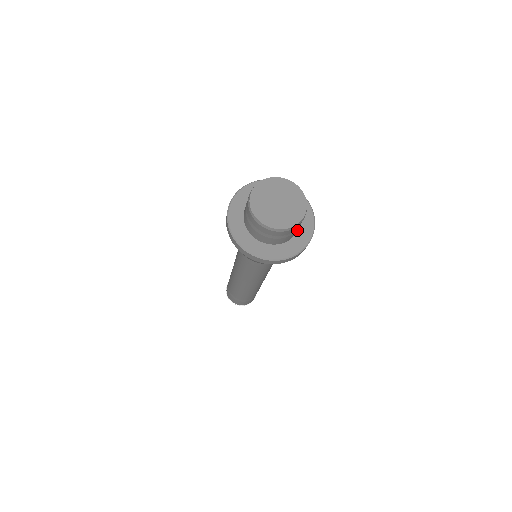
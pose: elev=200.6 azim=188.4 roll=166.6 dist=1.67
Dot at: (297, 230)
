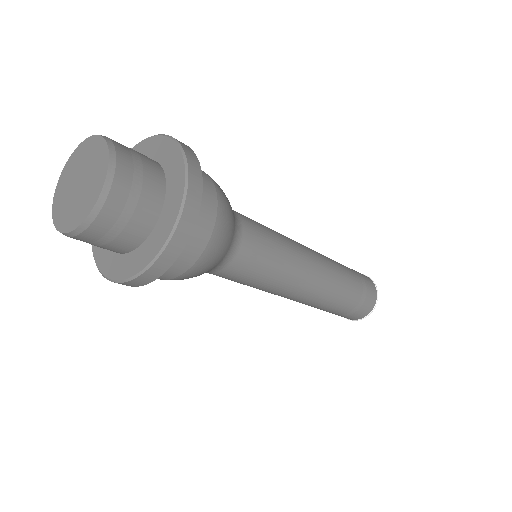
Dot at: (151, 188)
